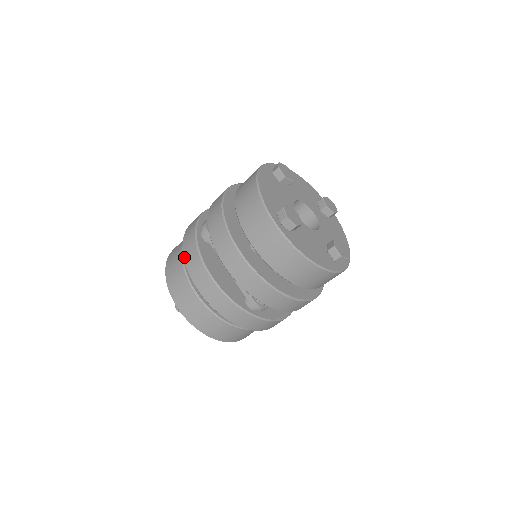
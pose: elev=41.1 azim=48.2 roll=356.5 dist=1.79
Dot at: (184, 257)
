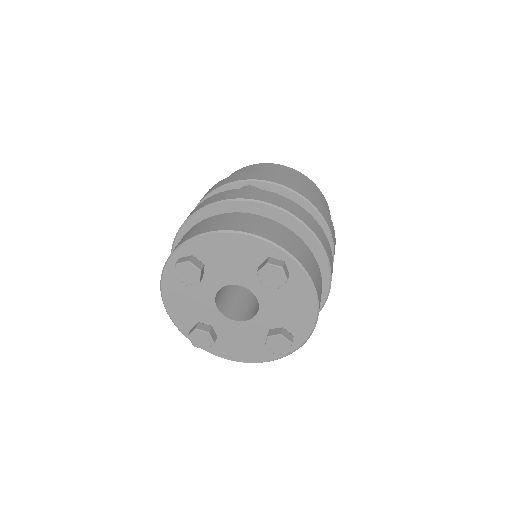
Dot at: occluded
